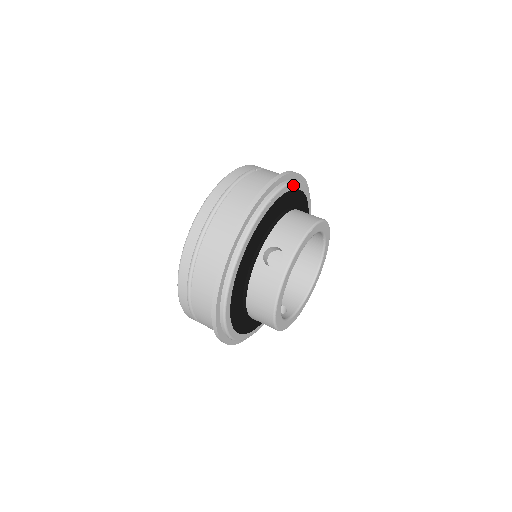
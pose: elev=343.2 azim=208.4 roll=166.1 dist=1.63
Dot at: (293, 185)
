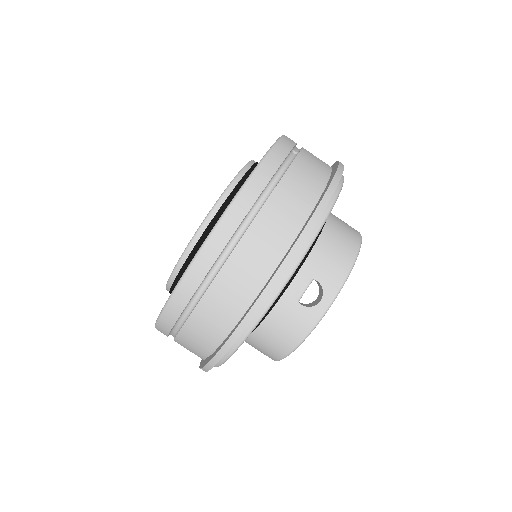
Dot at: occluded
